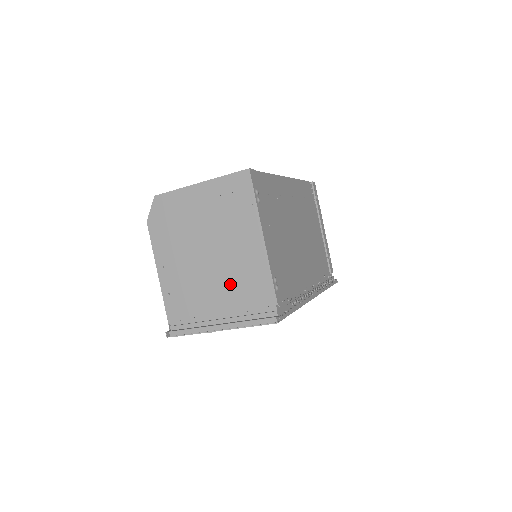
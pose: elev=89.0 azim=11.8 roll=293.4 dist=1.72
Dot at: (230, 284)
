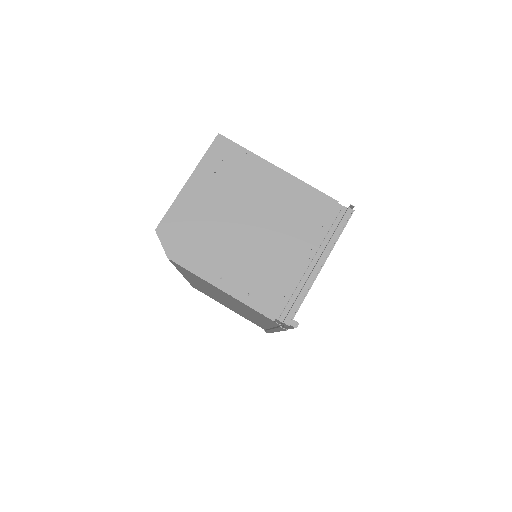
Dot at: (290, 227)
